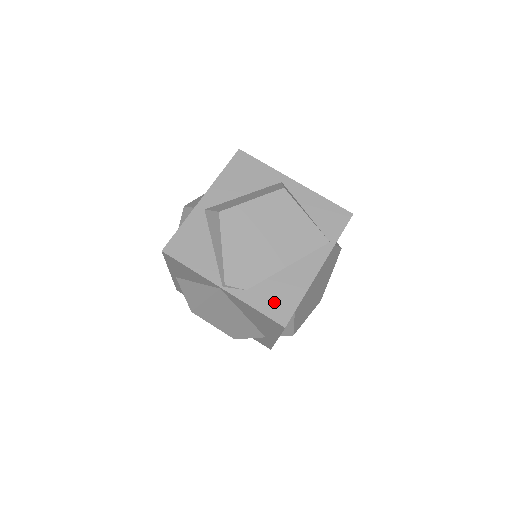
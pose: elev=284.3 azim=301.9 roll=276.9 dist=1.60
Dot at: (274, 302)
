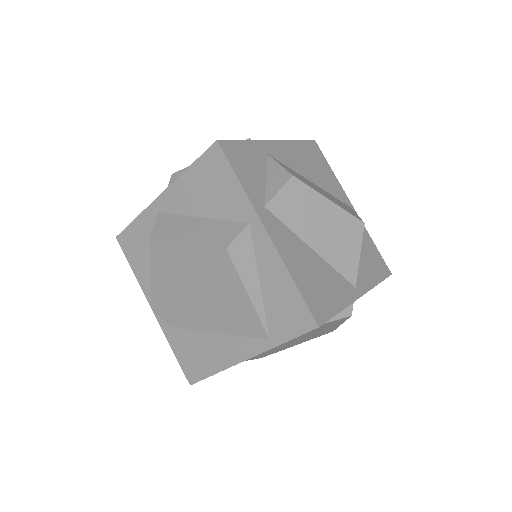
Dot at: (189, 356)
